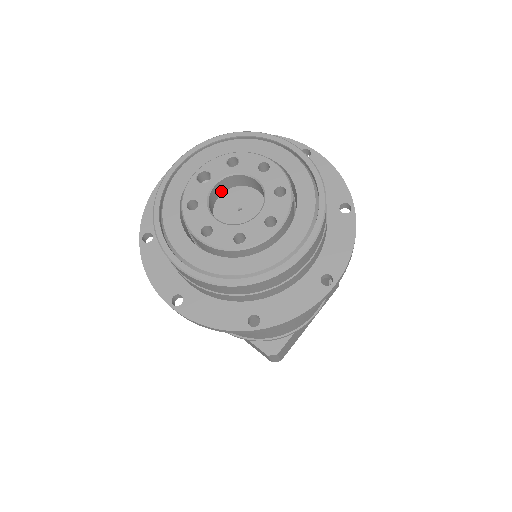
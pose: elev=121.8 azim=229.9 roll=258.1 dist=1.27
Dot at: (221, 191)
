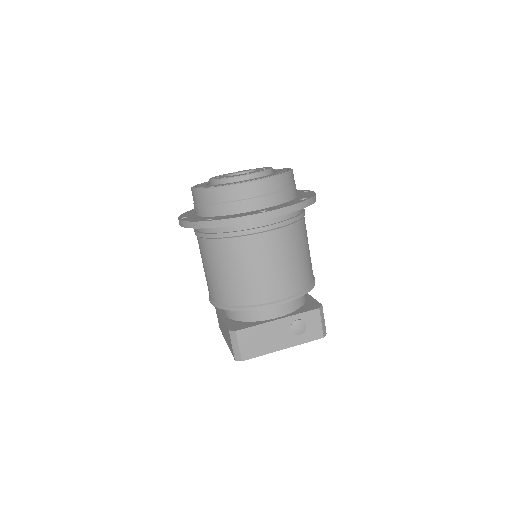
Dot at: occluded
